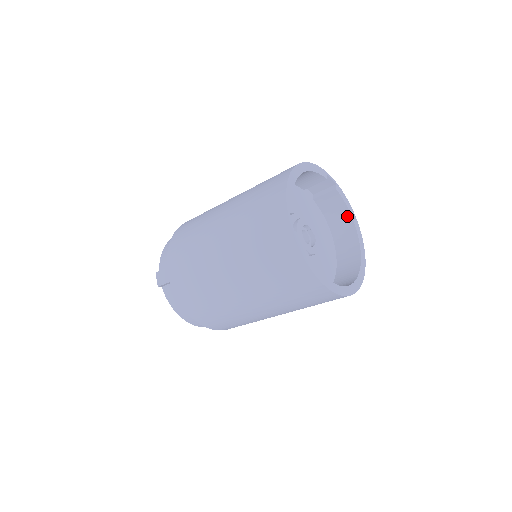
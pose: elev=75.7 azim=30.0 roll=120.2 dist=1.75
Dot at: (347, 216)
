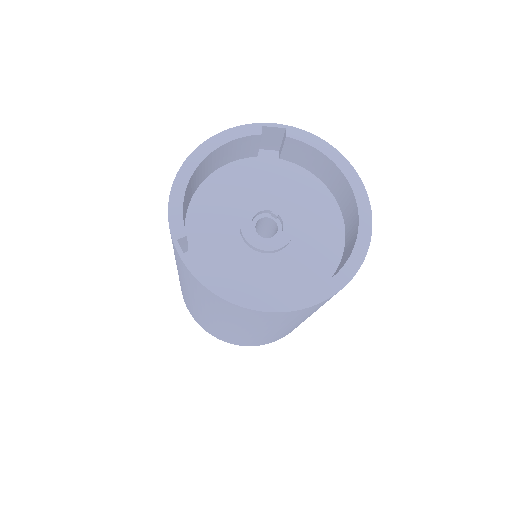
Dot at: (326, 161)
